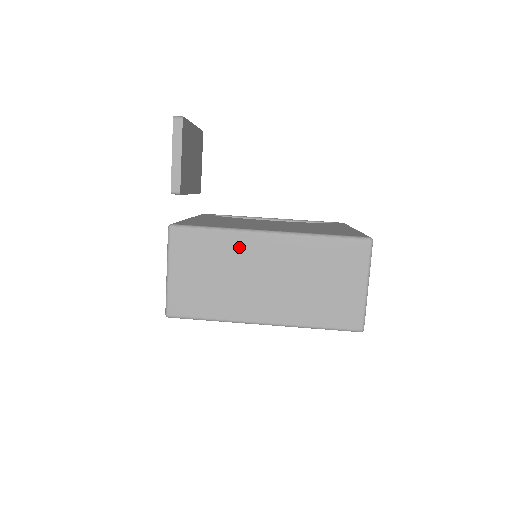
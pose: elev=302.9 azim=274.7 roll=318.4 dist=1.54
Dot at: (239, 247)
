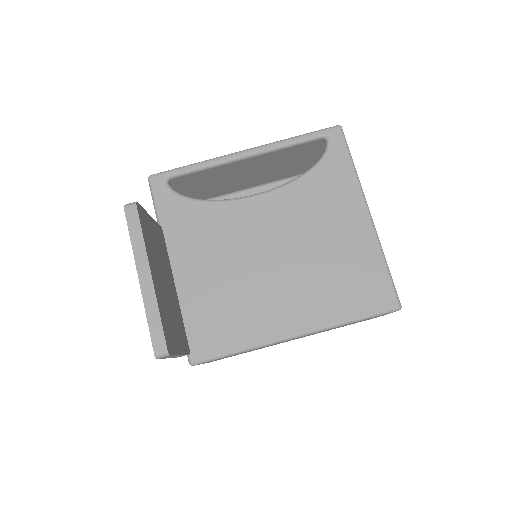
Dot at: occluded
